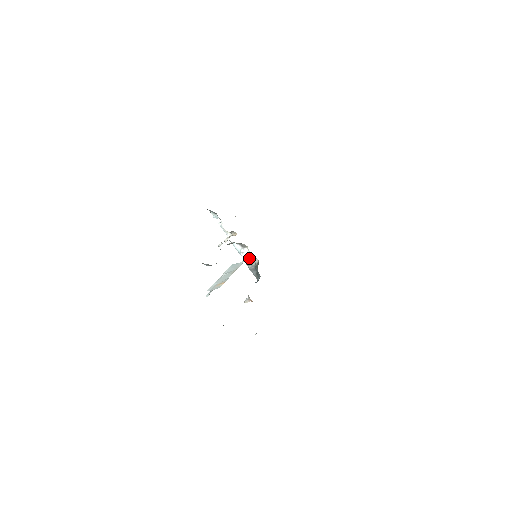
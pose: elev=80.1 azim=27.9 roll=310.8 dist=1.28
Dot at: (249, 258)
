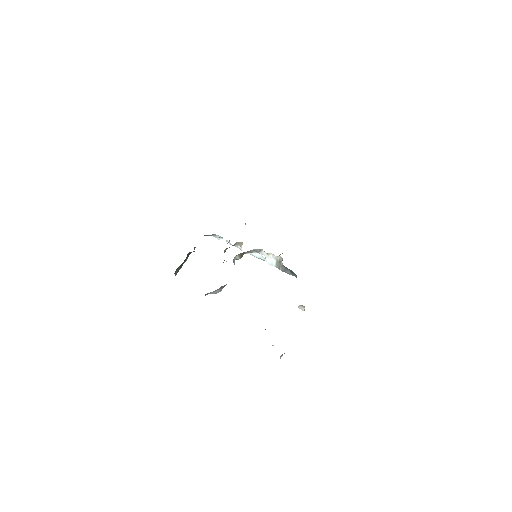
Dot at: (274, 260)
